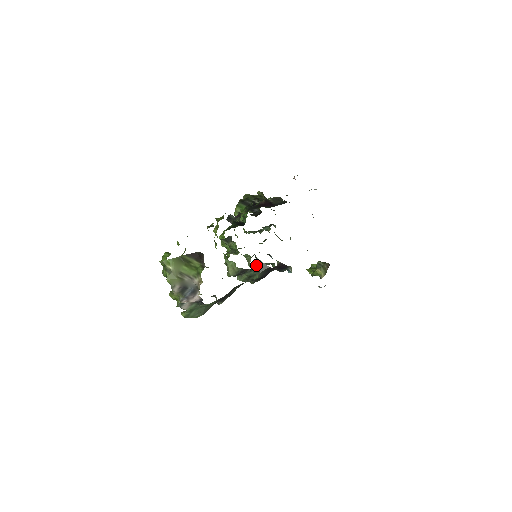
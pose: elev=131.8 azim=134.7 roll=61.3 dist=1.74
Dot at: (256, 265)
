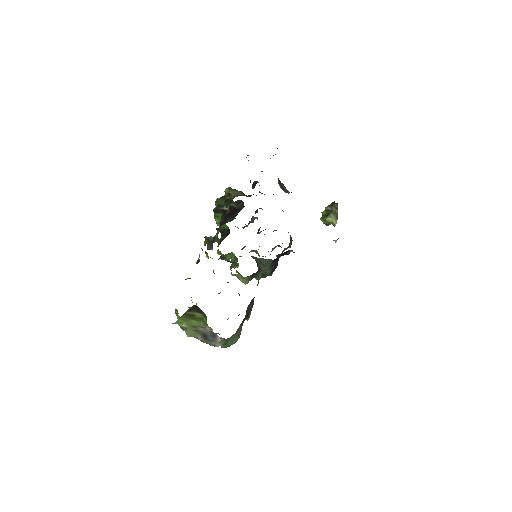
Dot at: (260, 265)
